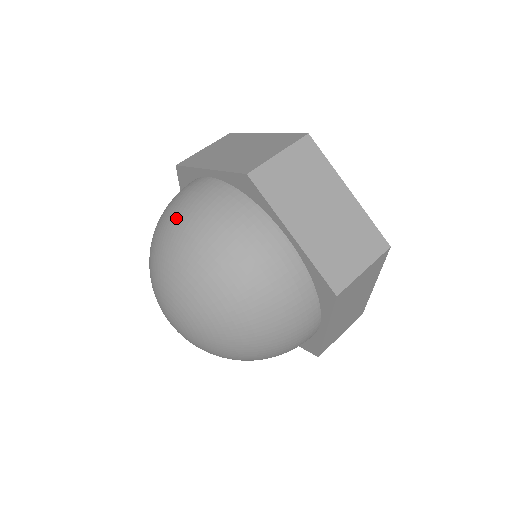
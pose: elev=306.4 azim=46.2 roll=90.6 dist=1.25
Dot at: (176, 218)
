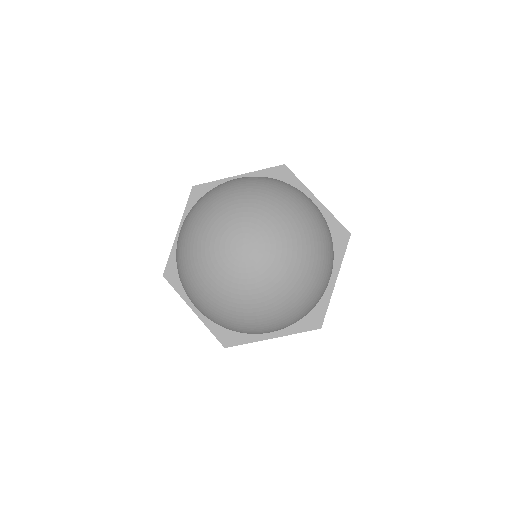
Dot at: (239, 180)
